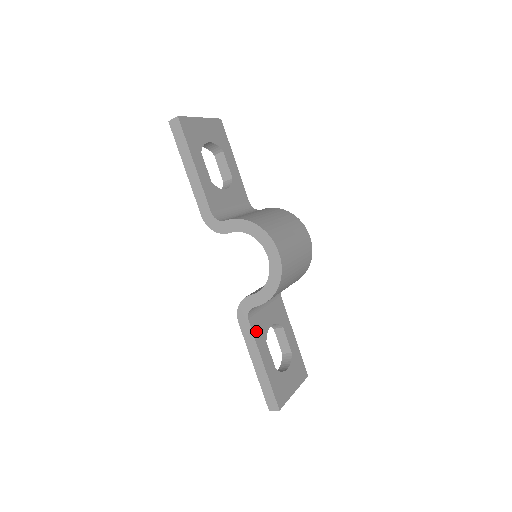
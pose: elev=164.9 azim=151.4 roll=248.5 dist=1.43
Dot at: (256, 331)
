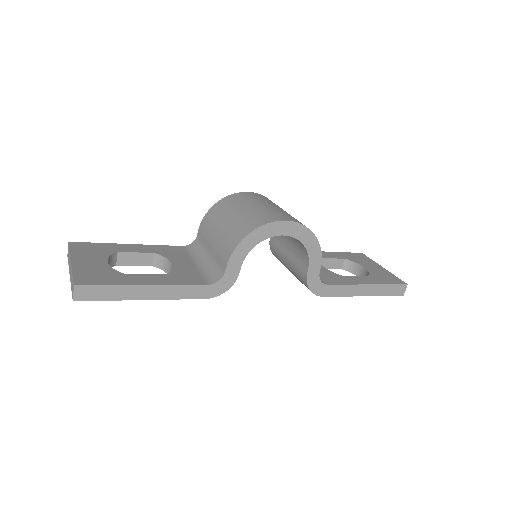
Dot at: (336, 281)
